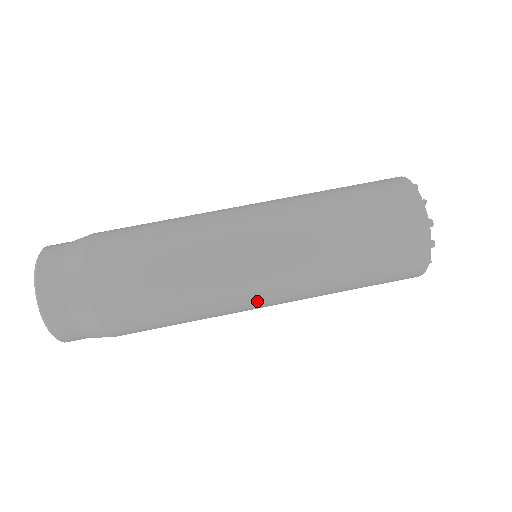
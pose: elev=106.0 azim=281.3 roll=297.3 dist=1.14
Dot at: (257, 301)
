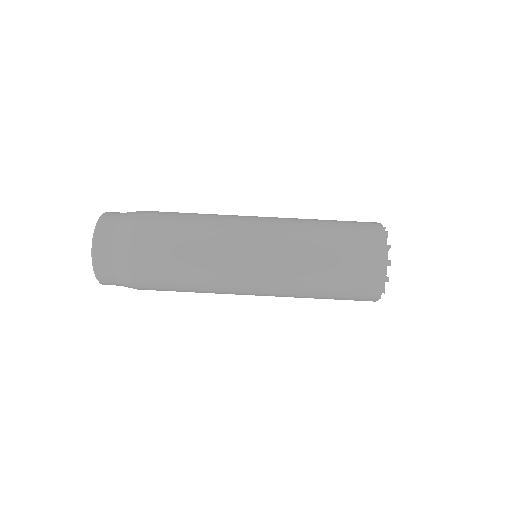
Dot at: (247, 289)
